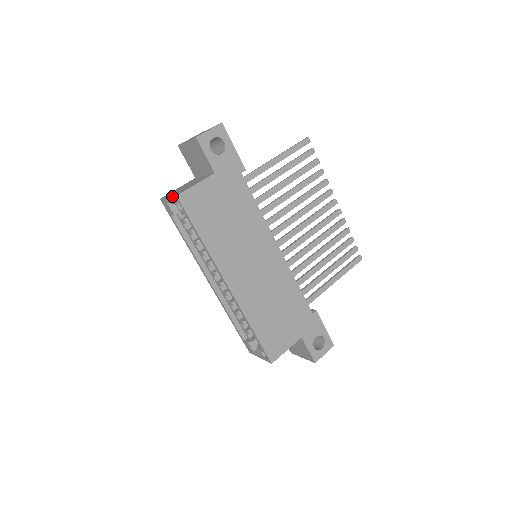
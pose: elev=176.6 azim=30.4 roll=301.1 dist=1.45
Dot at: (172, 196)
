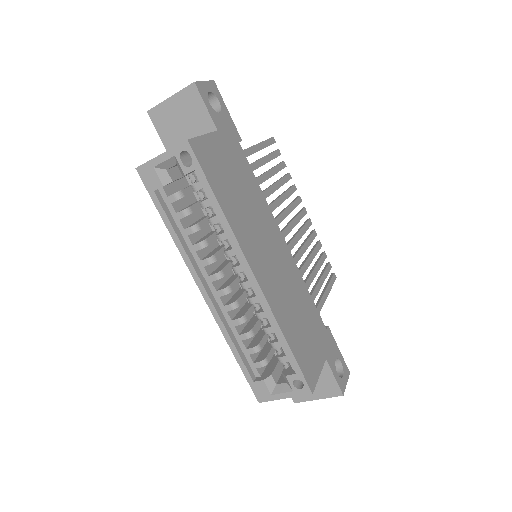
Dot at: occluded
